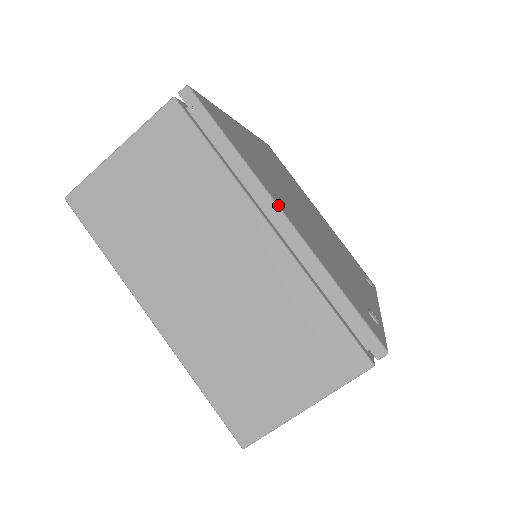
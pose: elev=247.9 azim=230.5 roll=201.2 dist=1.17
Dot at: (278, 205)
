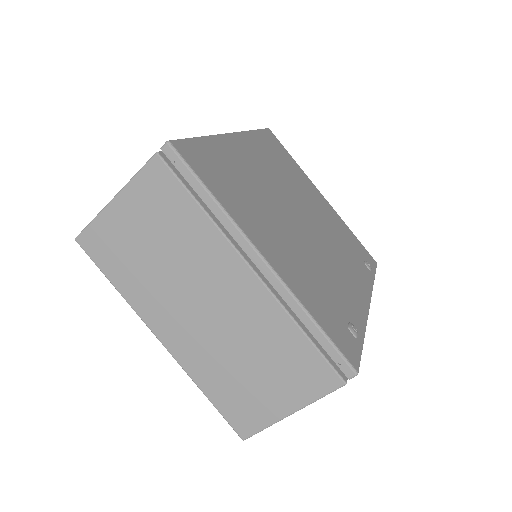
Dot at: (257, 250)
